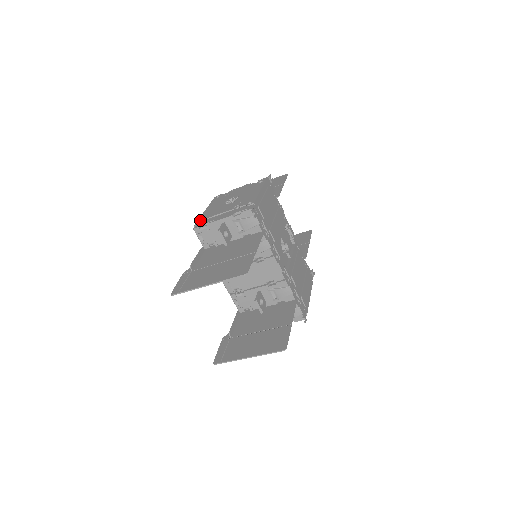
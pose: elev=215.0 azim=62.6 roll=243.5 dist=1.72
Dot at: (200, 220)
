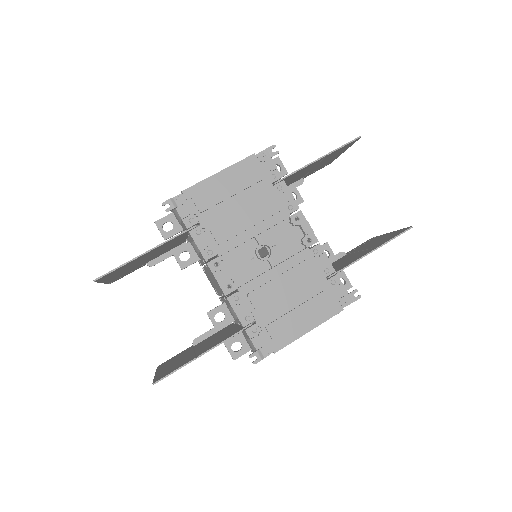
Dot at: occluded
